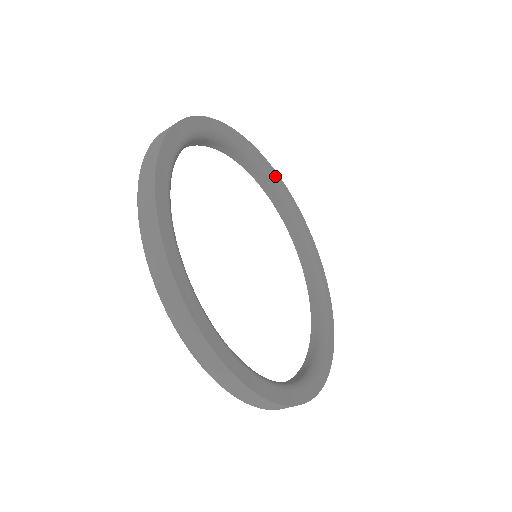
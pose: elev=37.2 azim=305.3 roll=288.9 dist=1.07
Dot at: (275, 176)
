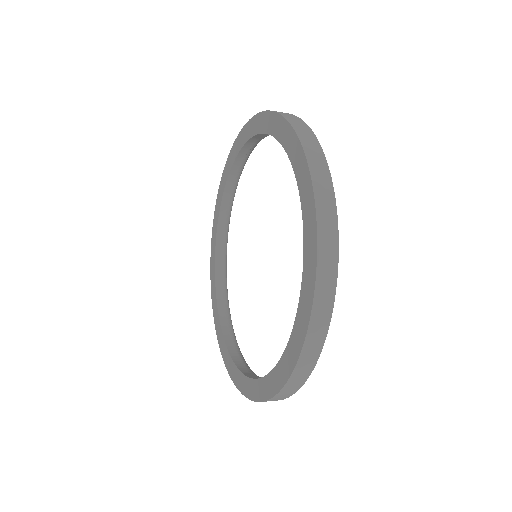
Dot at: occluded
